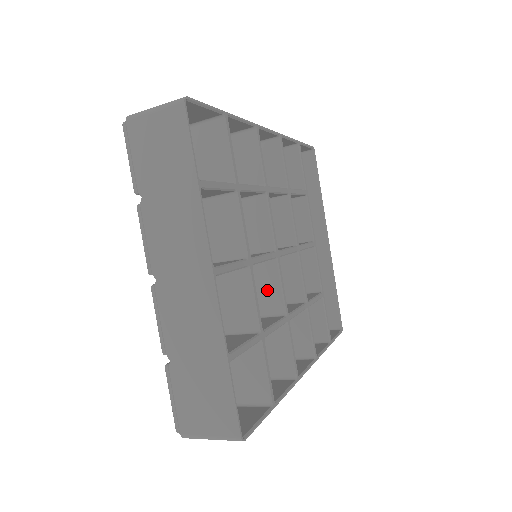
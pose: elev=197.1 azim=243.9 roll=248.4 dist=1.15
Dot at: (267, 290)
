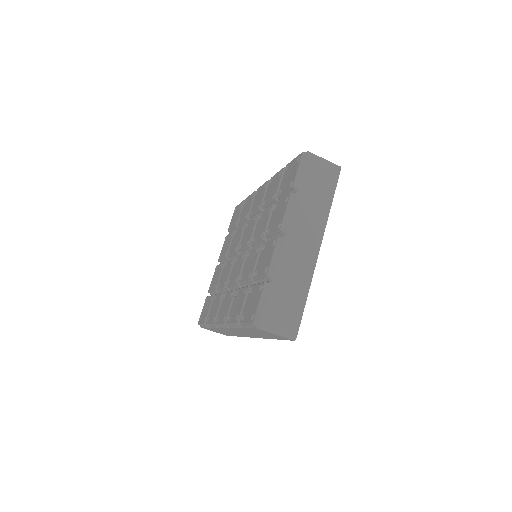
Dot at: occluded
